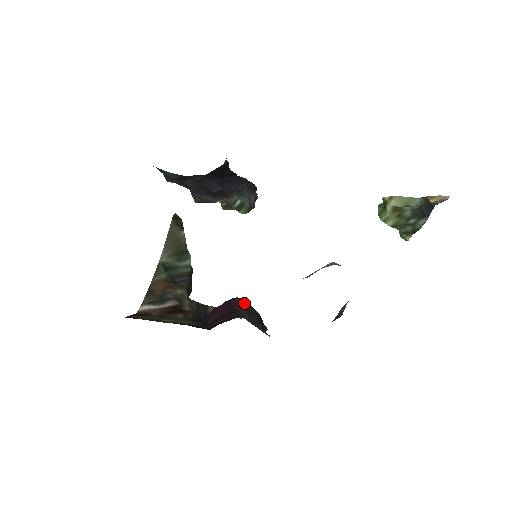
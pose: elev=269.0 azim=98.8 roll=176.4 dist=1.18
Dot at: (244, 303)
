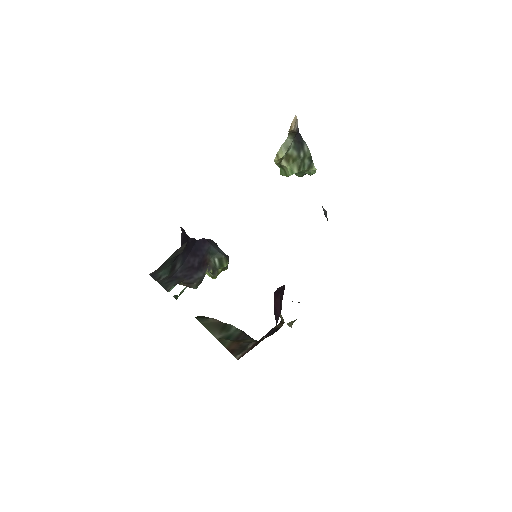
Dot at: occluded
